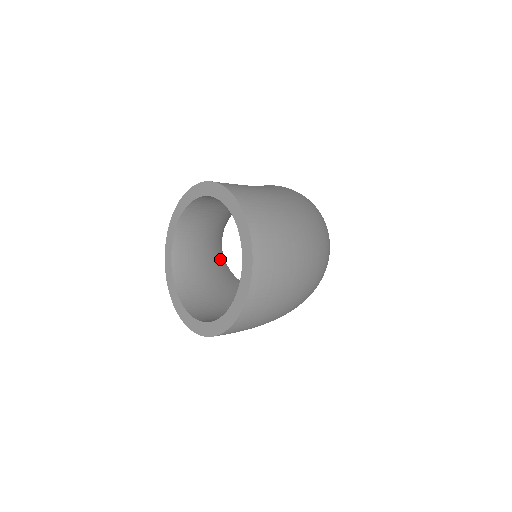
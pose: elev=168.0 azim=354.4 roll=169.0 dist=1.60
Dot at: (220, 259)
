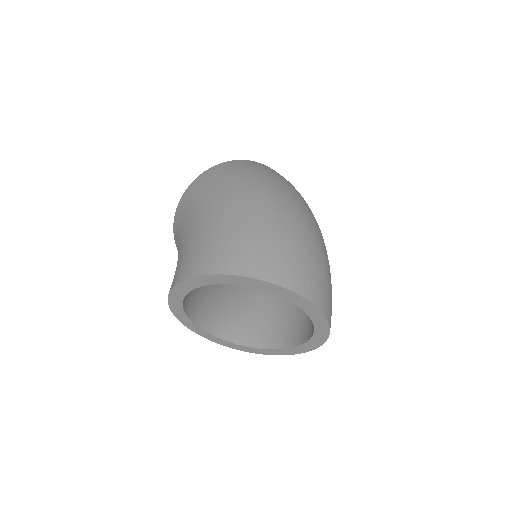
Dot at: occluded
